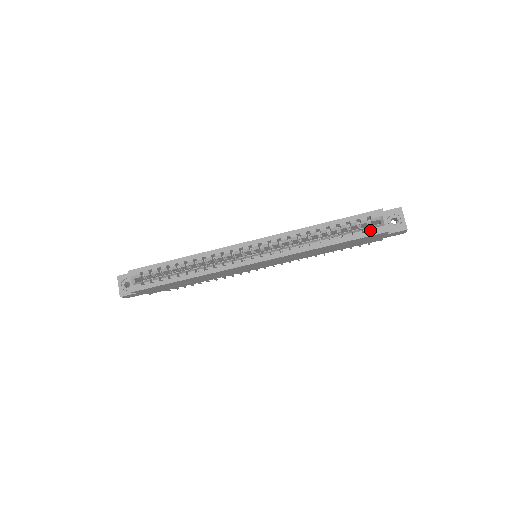
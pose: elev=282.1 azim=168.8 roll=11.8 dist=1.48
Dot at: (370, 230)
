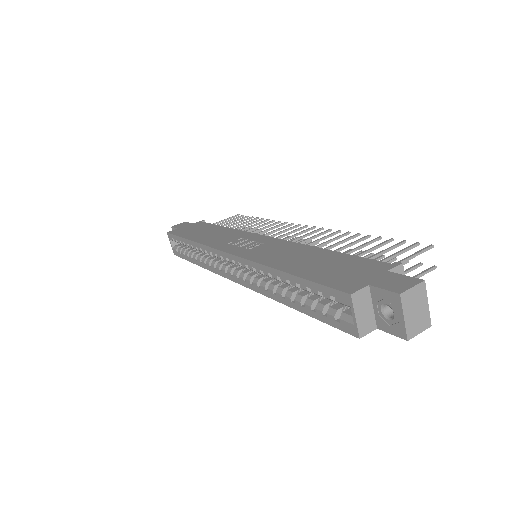
Dot at: (342, 313)
